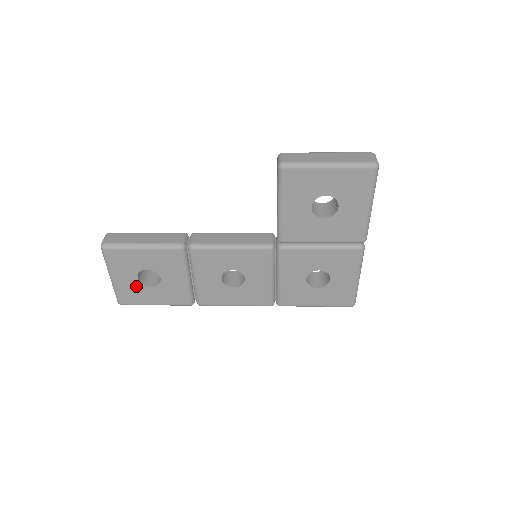
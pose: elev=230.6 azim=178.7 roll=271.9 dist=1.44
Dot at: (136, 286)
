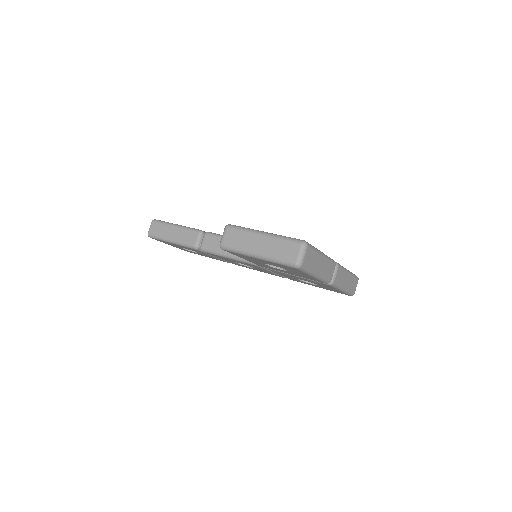
Dot at: occluded
